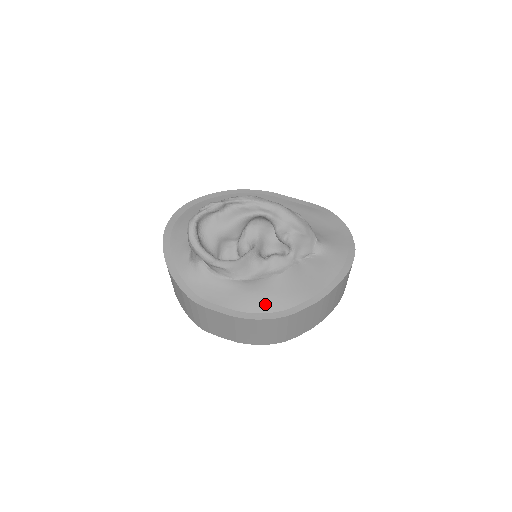
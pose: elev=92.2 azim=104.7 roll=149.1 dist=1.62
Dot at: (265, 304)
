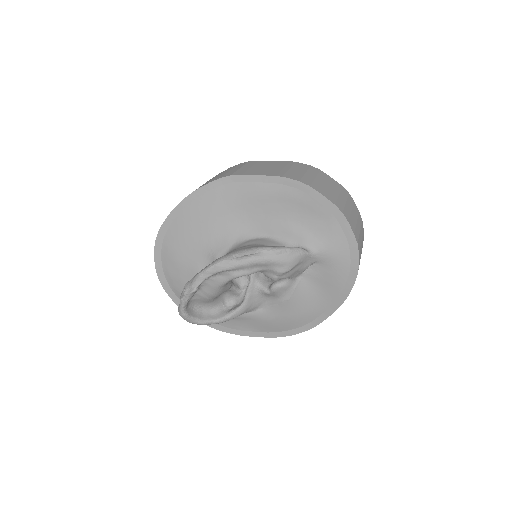
Dot at: (289, 324)
